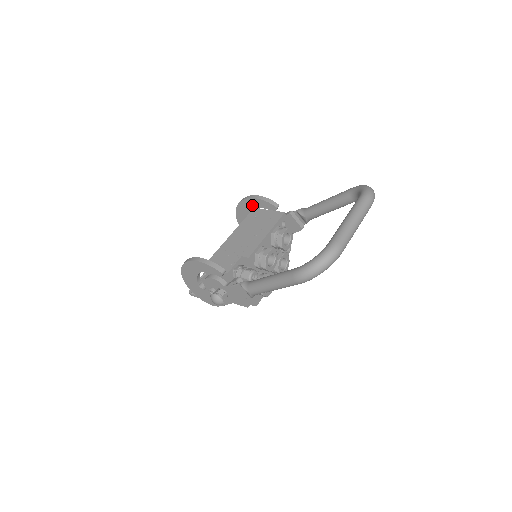
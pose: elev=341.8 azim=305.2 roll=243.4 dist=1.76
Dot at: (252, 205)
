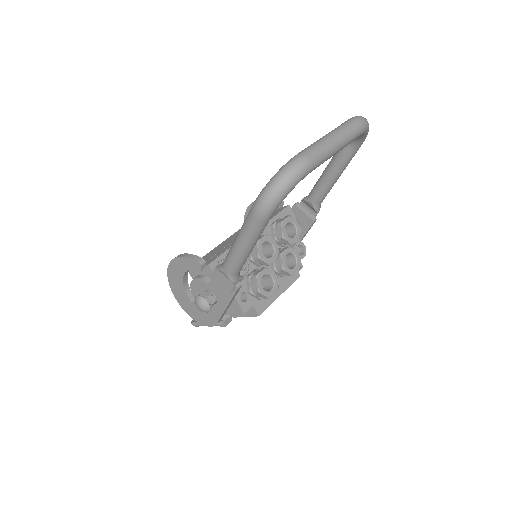
Dot at: occluded
